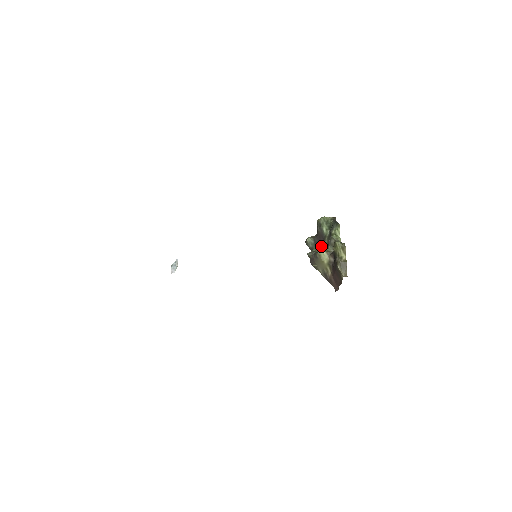
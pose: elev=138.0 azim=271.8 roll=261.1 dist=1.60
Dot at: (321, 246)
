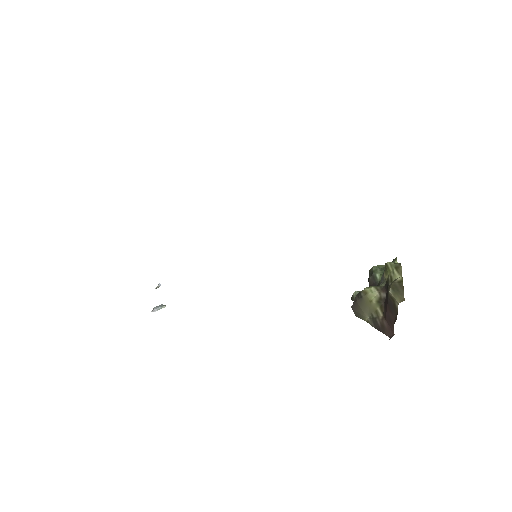
Dot at: occluded
